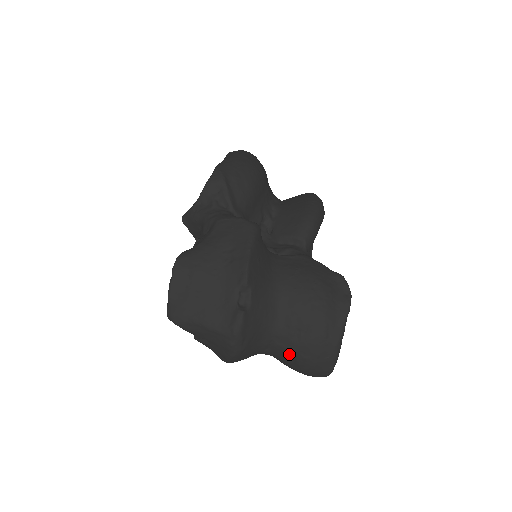
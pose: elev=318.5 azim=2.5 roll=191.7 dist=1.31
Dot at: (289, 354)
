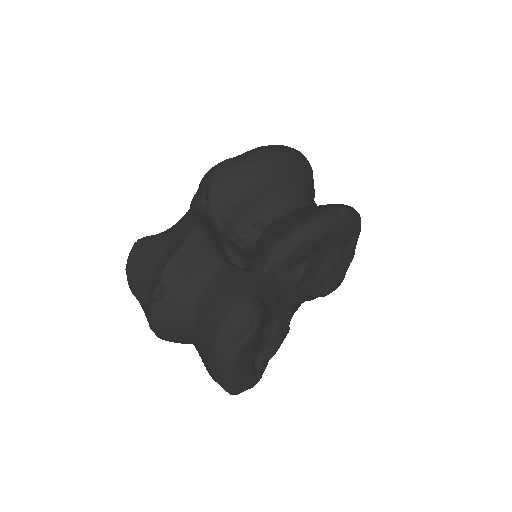
Dot at: occluded
